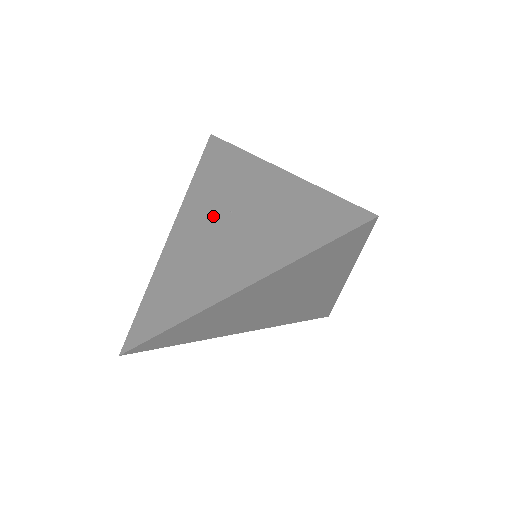
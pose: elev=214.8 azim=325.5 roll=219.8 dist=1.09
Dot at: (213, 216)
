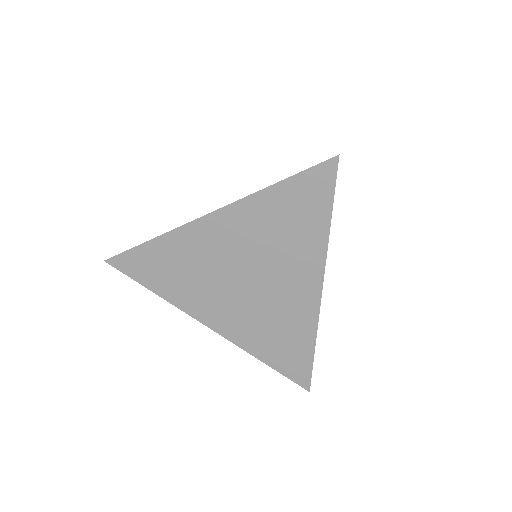
Dot at: occluded
